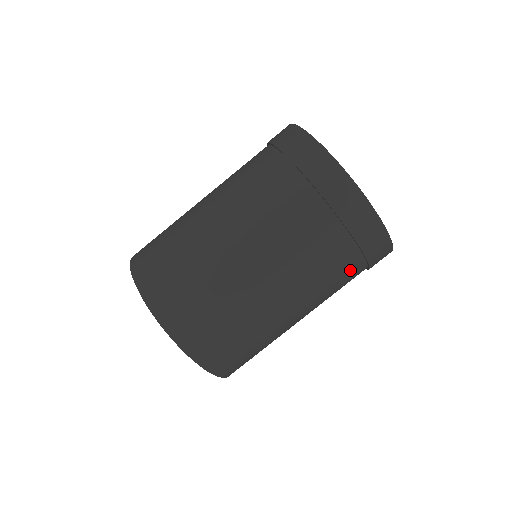
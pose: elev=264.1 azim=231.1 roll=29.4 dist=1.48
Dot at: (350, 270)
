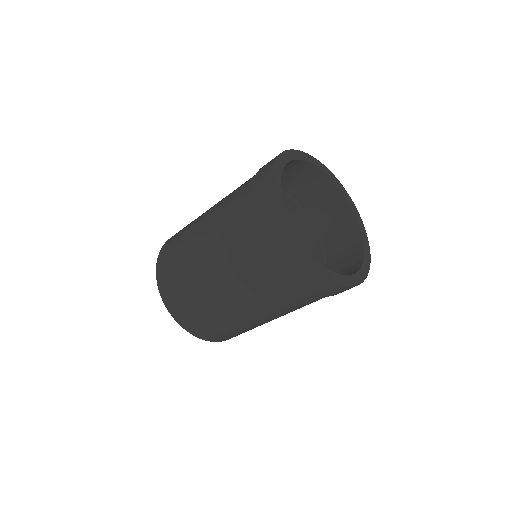
Dot at: occluded
